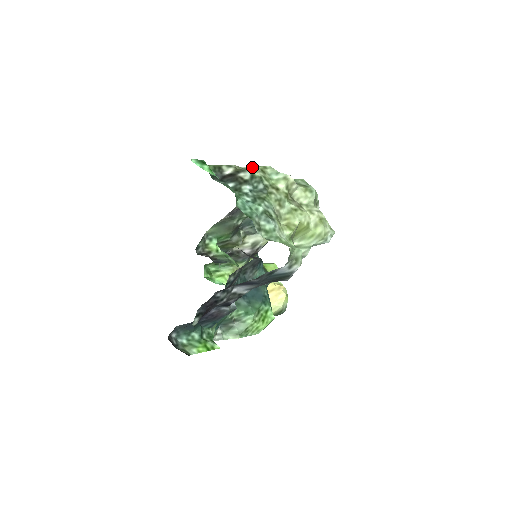
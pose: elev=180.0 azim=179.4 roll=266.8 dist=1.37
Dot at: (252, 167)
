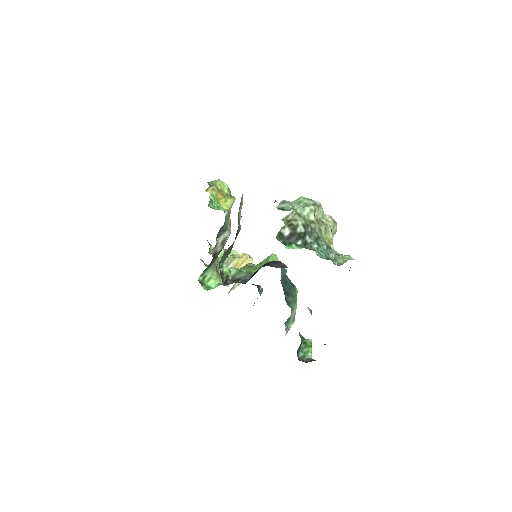
Dot at: (288, 215)
